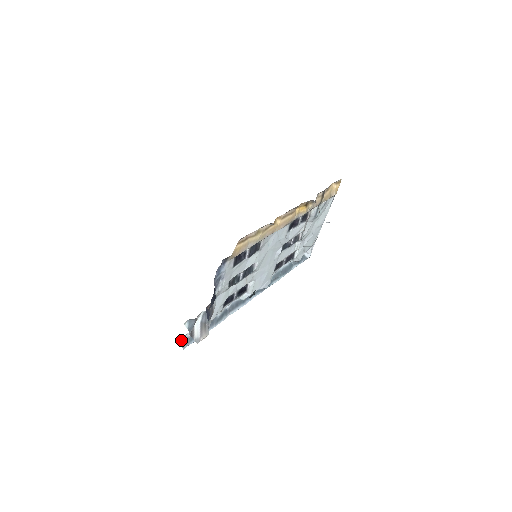
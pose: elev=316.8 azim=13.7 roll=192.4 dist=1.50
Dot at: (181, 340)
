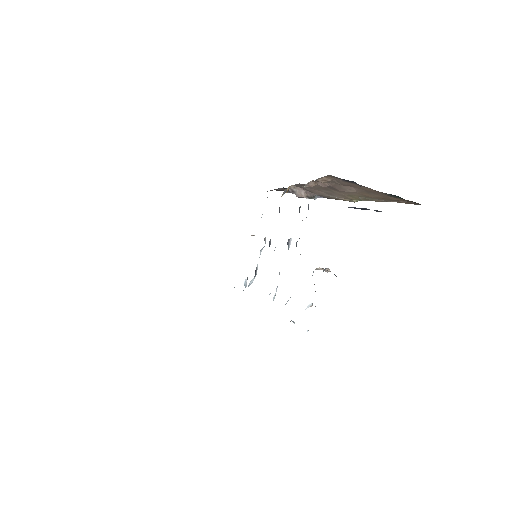
Dot at: occluded
